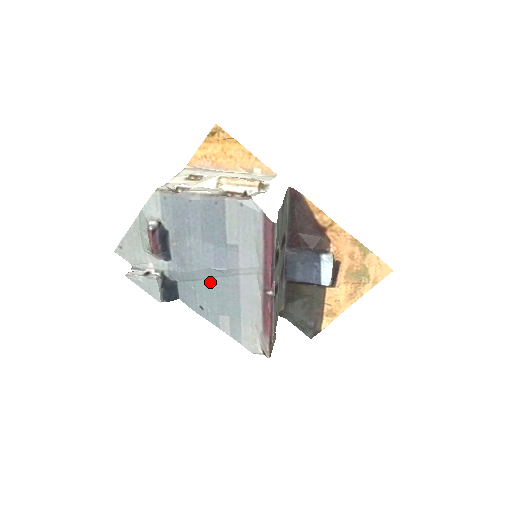
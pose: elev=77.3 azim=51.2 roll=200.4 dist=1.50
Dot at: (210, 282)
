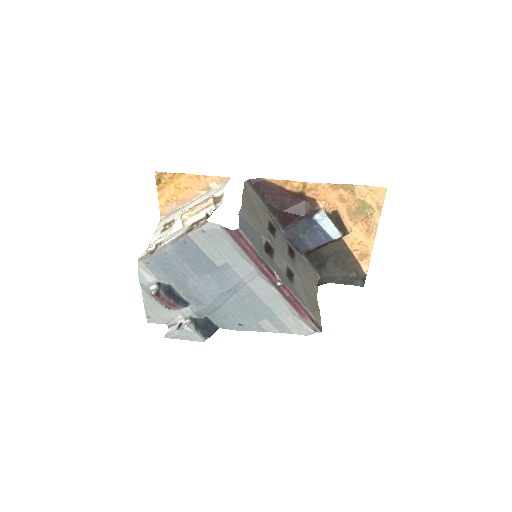
Dot at: (230, 302)
